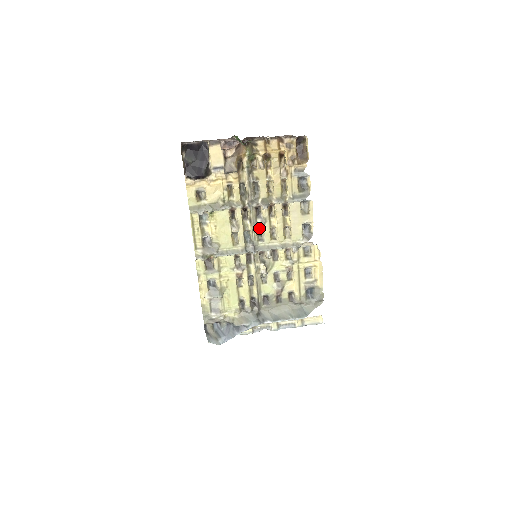
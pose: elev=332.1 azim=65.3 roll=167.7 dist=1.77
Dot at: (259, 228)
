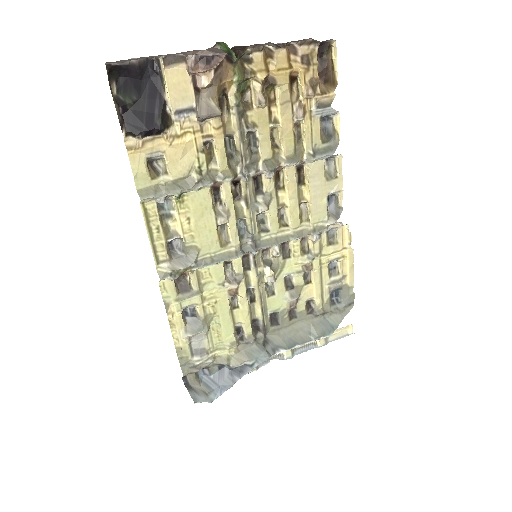
Dot at: (261, 211)
